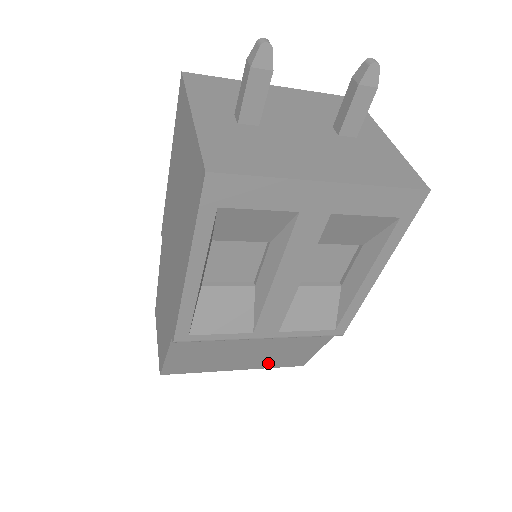
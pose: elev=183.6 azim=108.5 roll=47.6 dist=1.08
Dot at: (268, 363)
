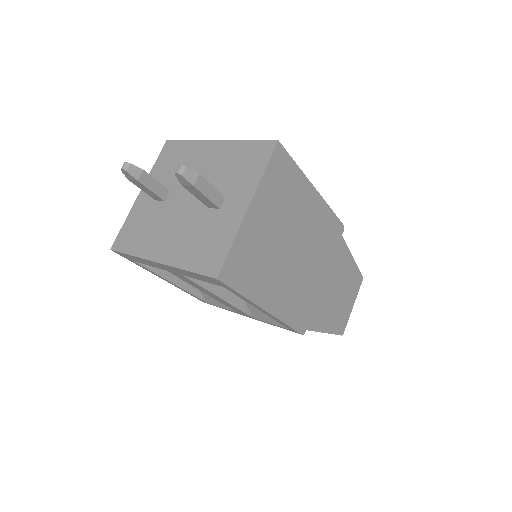
Dot at: occluded
